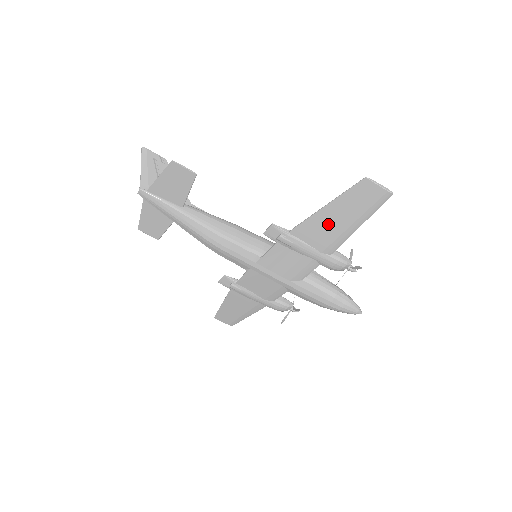
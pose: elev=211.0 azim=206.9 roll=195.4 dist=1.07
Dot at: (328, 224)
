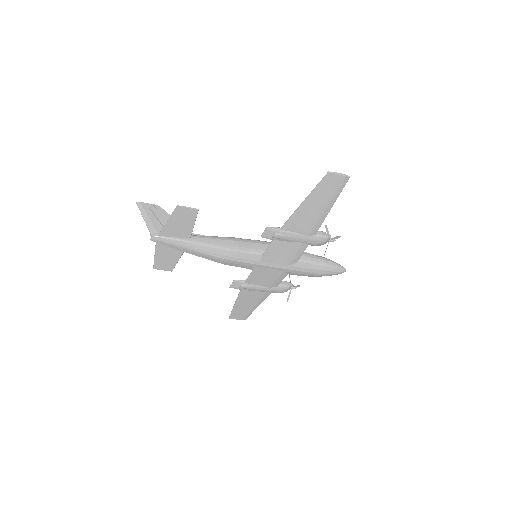
Dot at: (309, 213)
